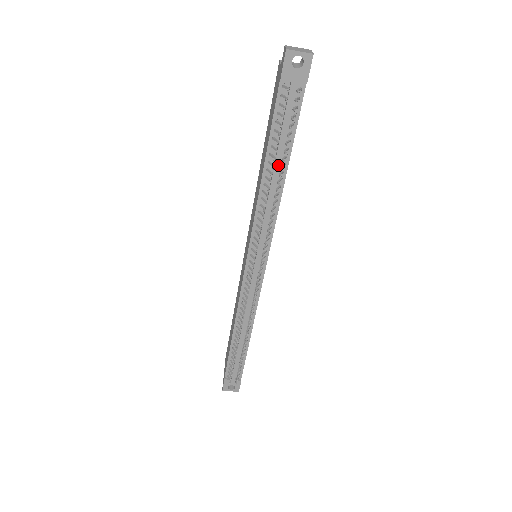
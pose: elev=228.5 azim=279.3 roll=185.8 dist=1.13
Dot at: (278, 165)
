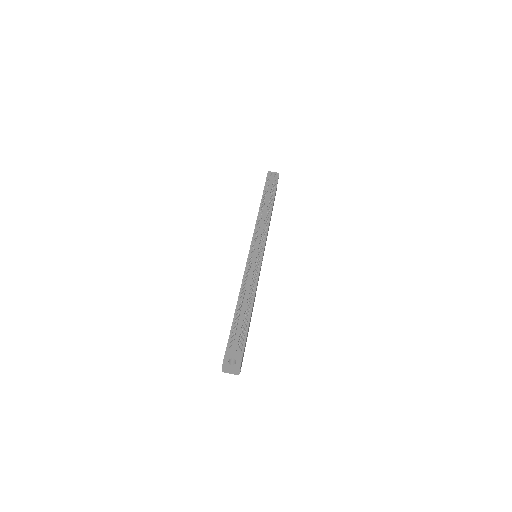
Dot at: occluded
